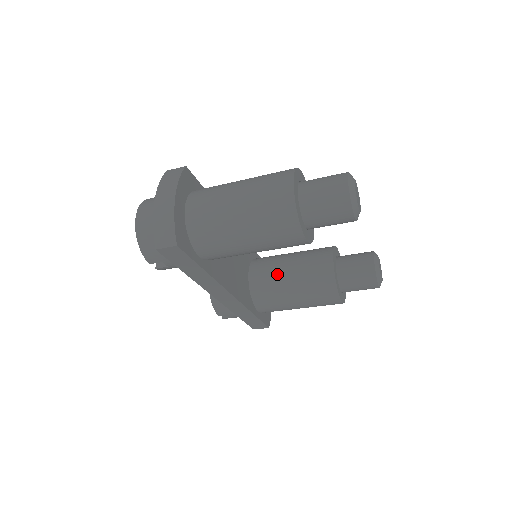
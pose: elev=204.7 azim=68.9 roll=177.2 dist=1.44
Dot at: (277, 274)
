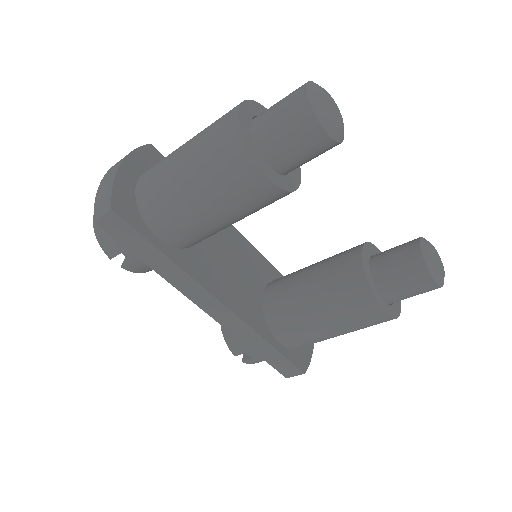
Dot at: (294, 285)
